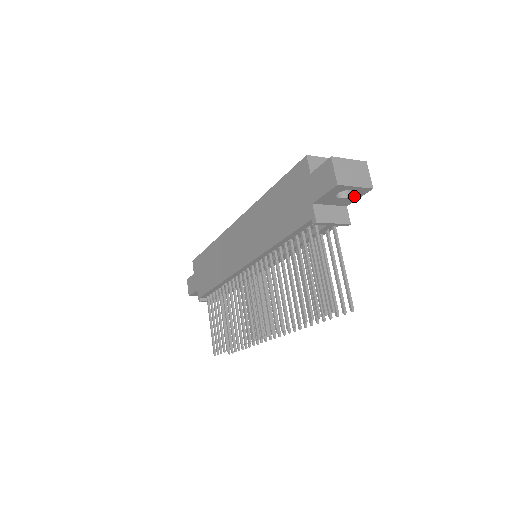
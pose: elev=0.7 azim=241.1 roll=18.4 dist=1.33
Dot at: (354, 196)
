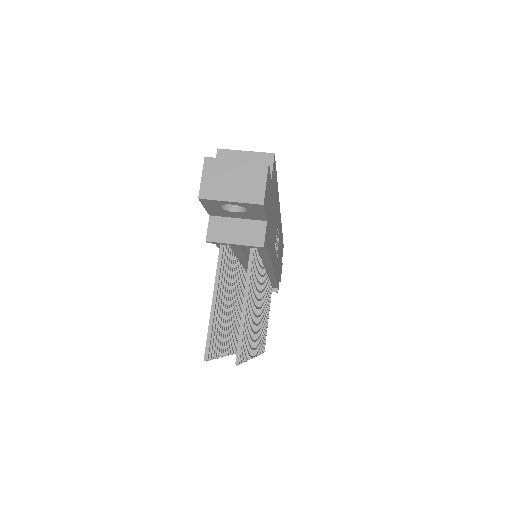
Dot at: (253, 211)
